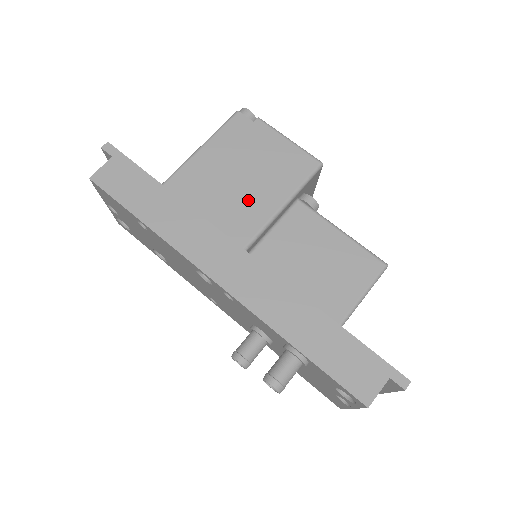
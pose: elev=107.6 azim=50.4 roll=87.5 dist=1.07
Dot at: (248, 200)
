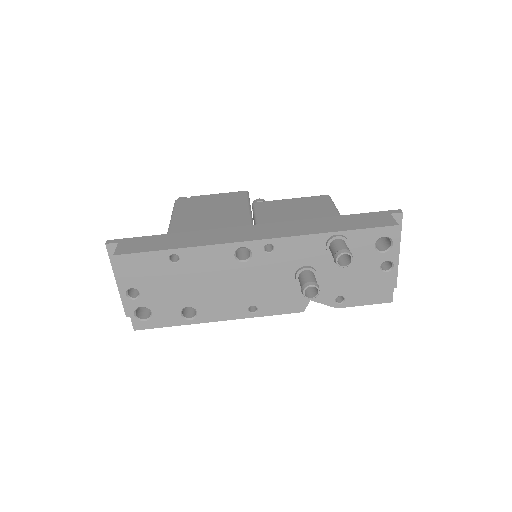
Dot at: (227, 214)
